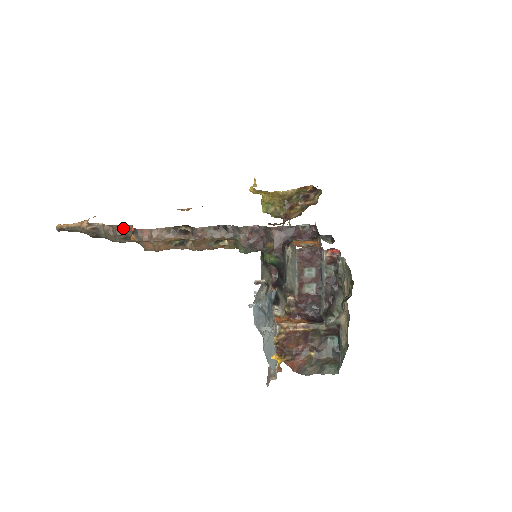
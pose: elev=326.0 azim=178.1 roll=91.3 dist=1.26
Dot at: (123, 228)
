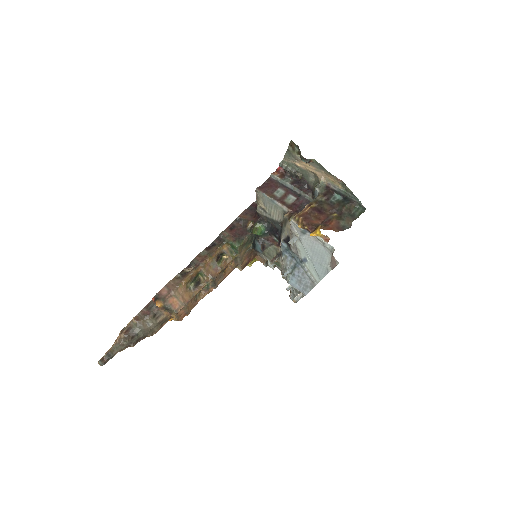
Dot at: (147, 309)
